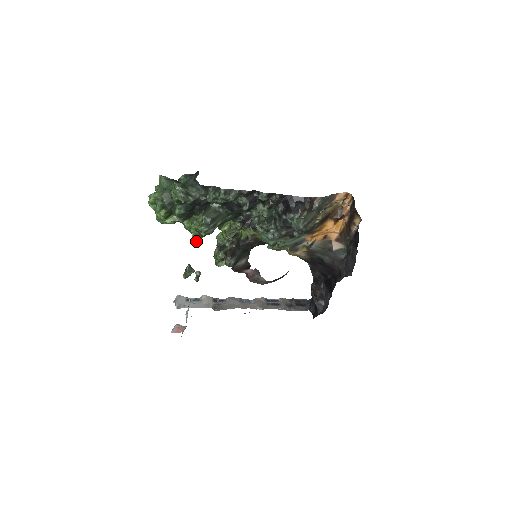
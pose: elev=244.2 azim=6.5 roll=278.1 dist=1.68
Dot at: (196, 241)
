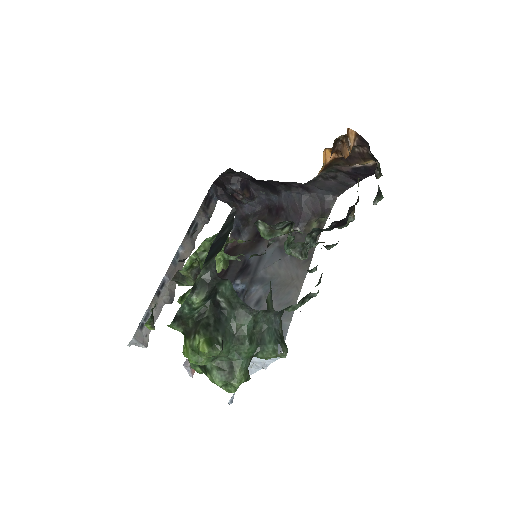
Dot at: occluded
